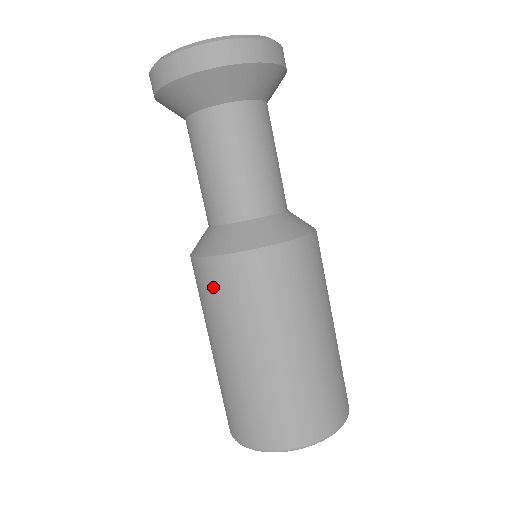
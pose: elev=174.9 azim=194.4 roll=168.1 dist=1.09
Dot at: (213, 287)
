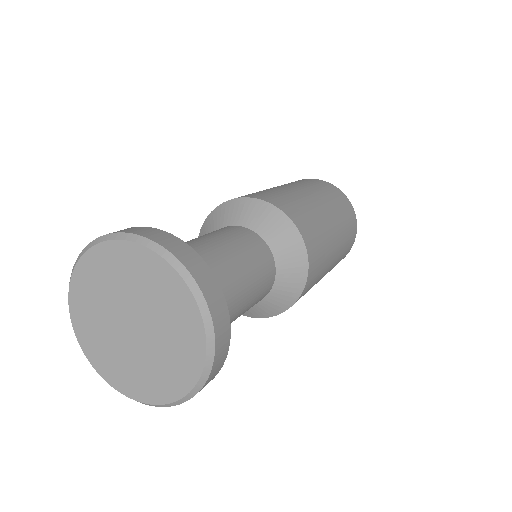
Dot at: occluded
